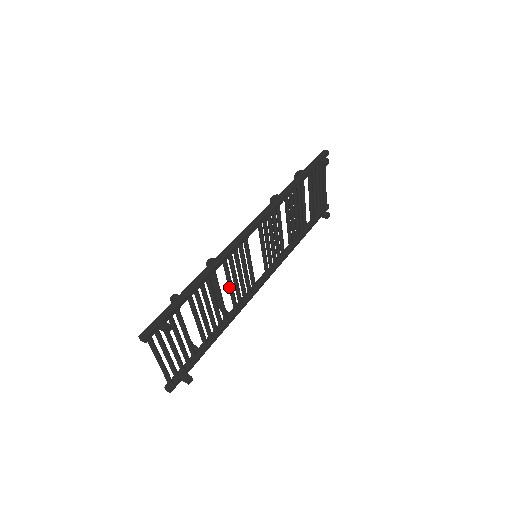
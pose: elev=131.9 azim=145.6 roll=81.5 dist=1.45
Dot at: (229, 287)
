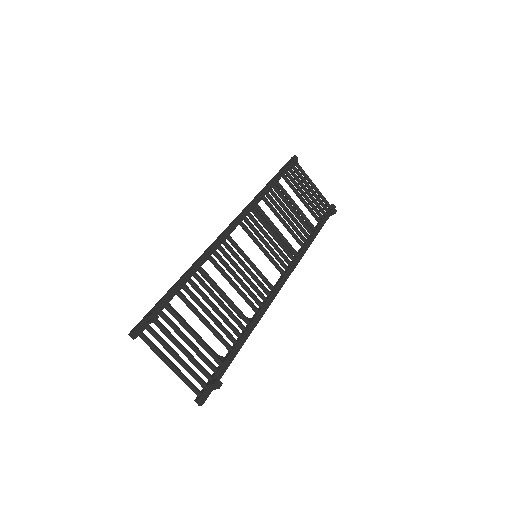
Dot at: (233, 287)
